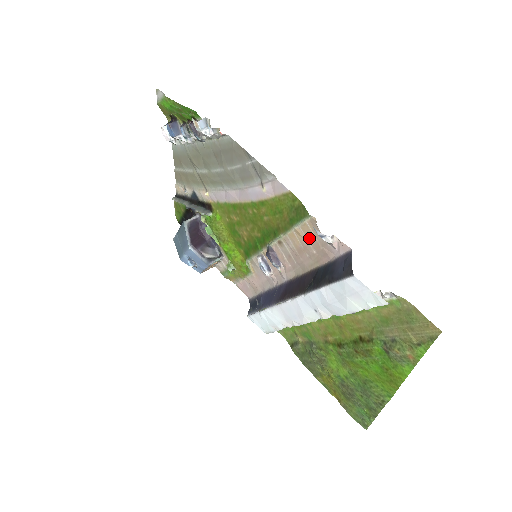
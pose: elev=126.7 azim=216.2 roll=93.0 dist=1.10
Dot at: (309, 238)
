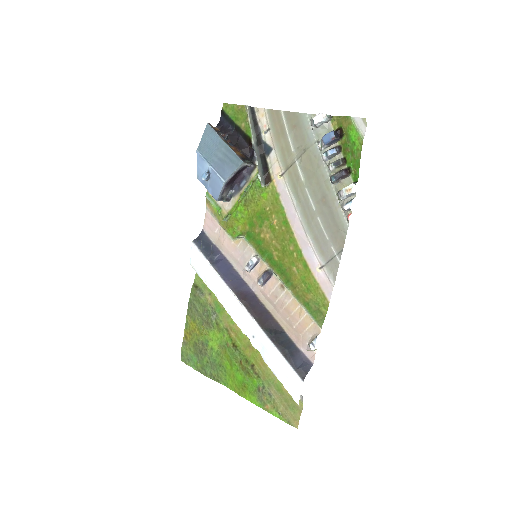
Dot at: (303, 323)
